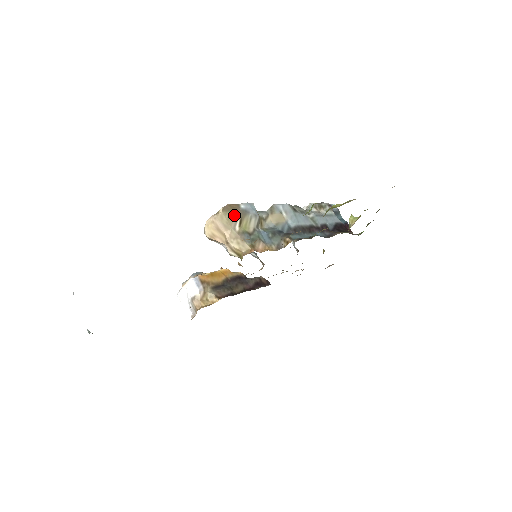
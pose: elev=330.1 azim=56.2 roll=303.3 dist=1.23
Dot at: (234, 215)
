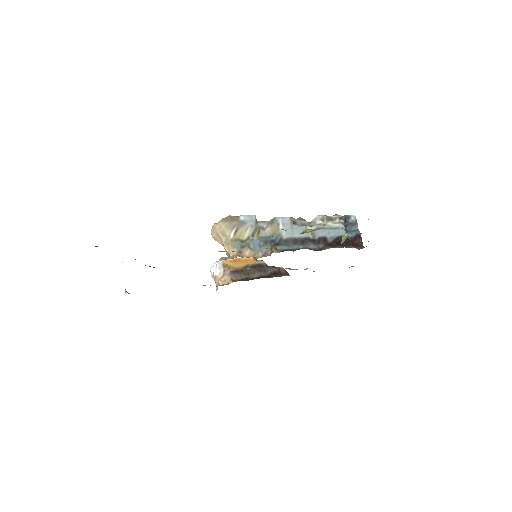
Dot at: (231, 225)
